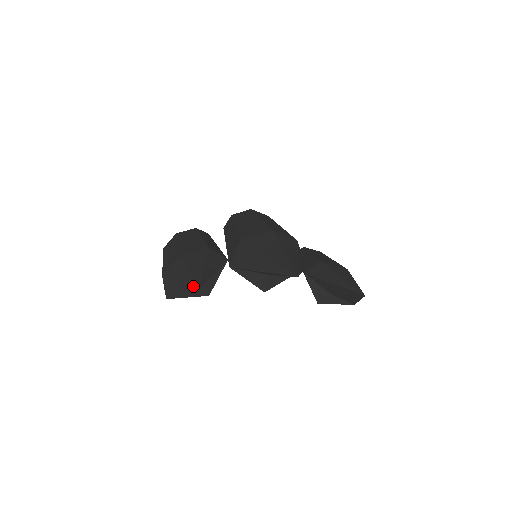
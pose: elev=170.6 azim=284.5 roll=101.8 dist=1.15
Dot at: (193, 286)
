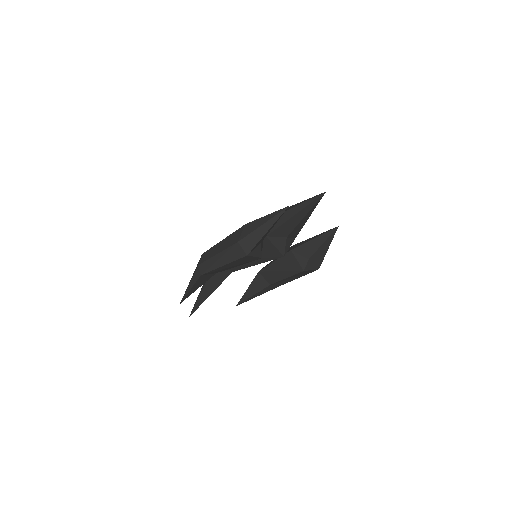
Dot at: (282, 210)
